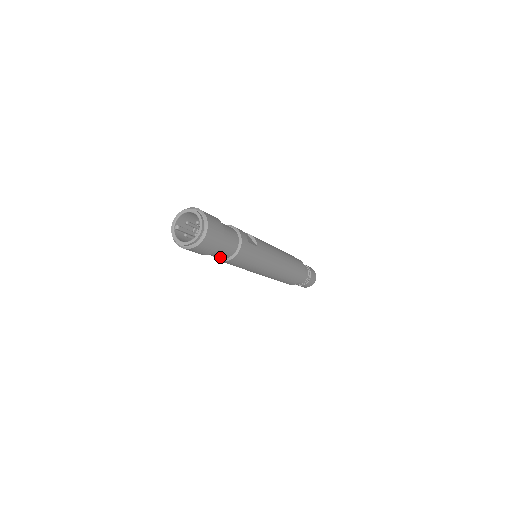
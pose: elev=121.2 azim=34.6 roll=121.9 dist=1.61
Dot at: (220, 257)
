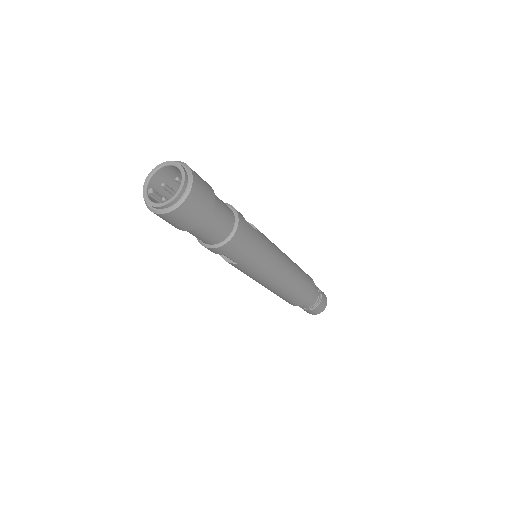
Dot at: (214, 239)
